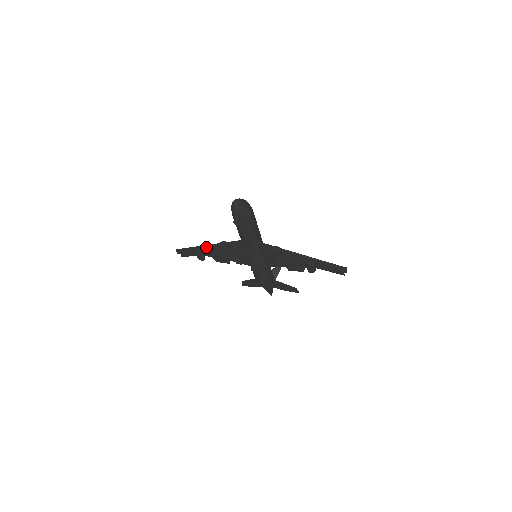
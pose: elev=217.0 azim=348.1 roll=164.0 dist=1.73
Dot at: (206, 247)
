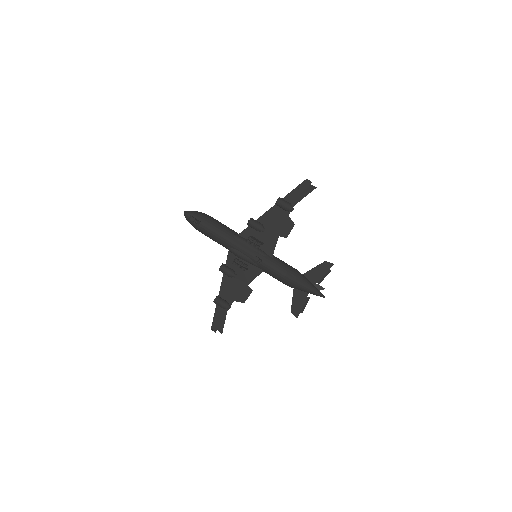
Dot at: (220, 293)
